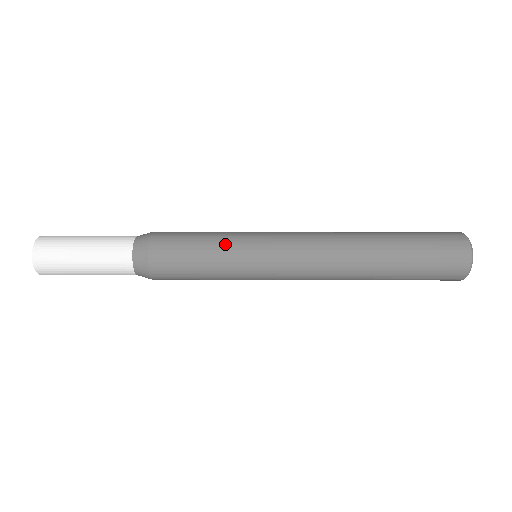
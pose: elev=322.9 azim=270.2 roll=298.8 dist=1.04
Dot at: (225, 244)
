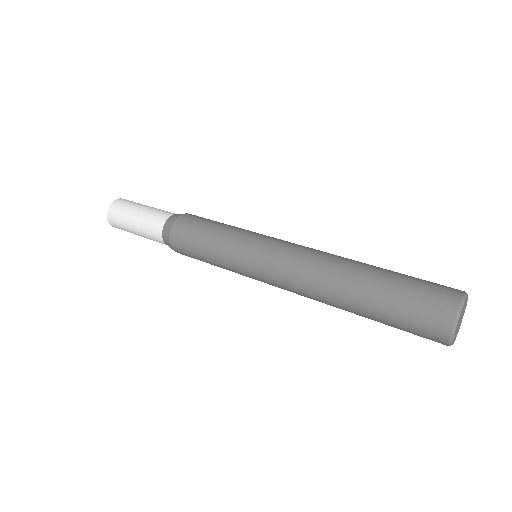
Dot at: (237, 228)
